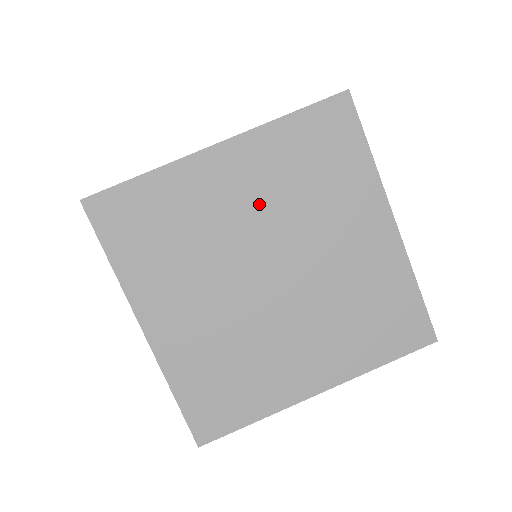
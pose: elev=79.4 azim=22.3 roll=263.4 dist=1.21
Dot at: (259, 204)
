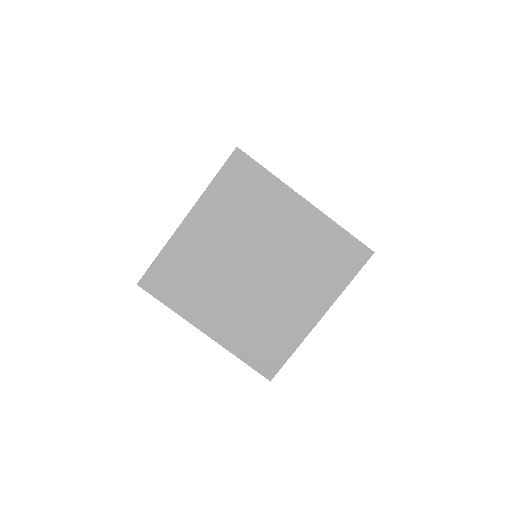
Dot at: (226, 235)
